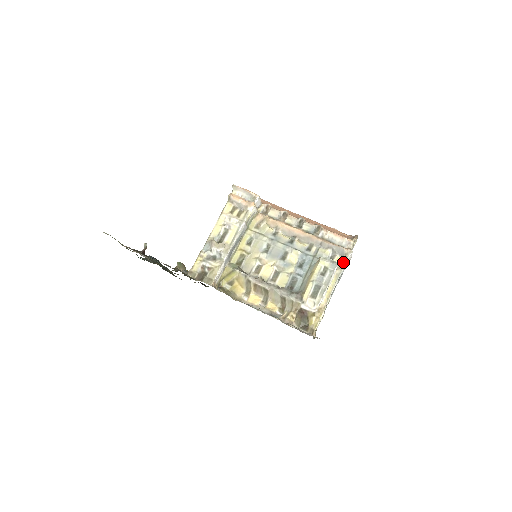
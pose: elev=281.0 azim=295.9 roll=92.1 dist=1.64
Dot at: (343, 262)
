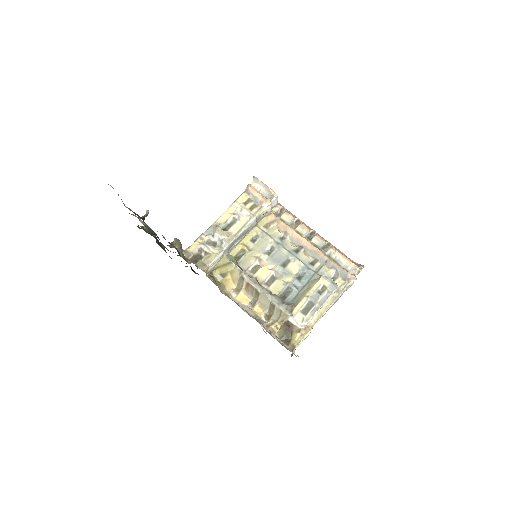
Dot at: (343, 286)
